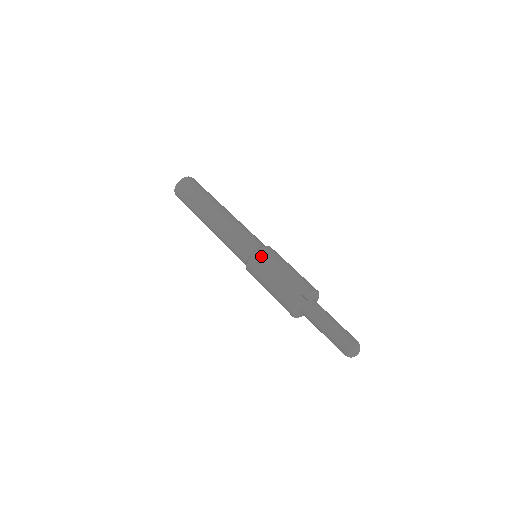
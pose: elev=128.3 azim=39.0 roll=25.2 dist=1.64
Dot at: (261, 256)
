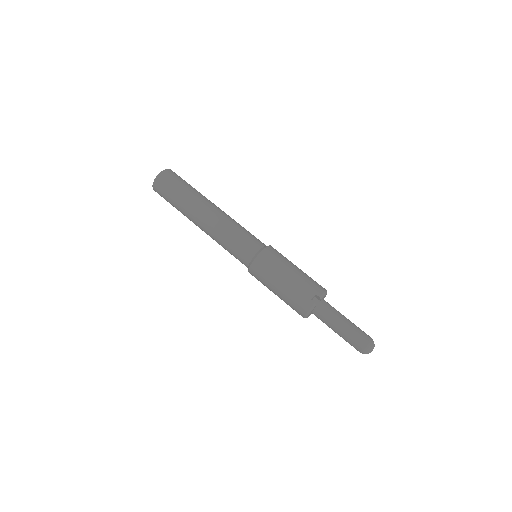
Dot at: (268, 256)
